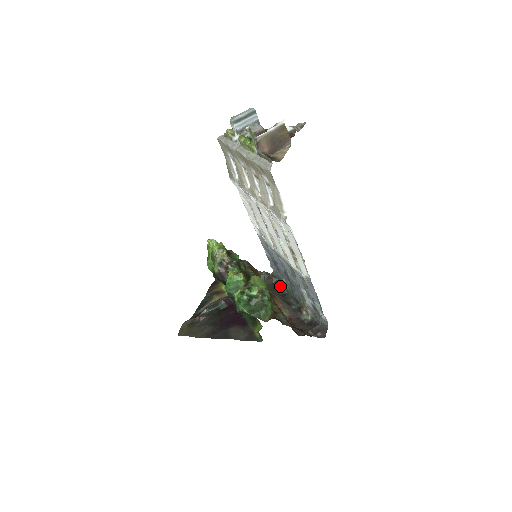
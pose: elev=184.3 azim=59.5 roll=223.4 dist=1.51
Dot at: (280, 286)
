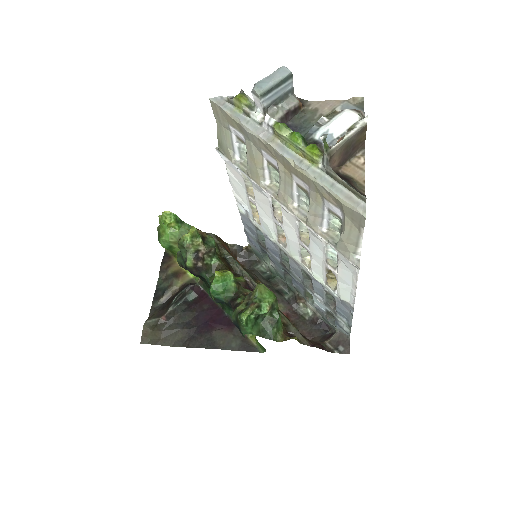
Dot at: (259, 264)
